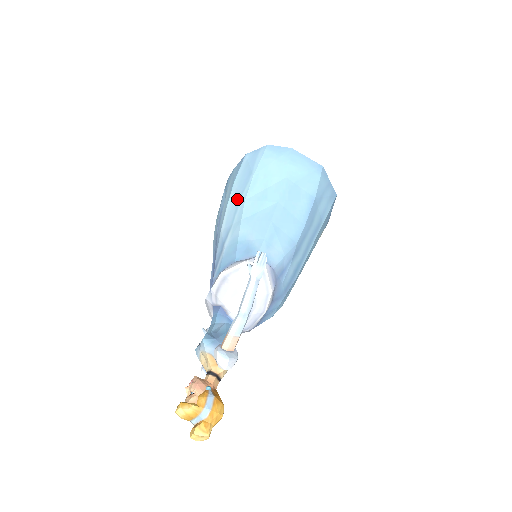
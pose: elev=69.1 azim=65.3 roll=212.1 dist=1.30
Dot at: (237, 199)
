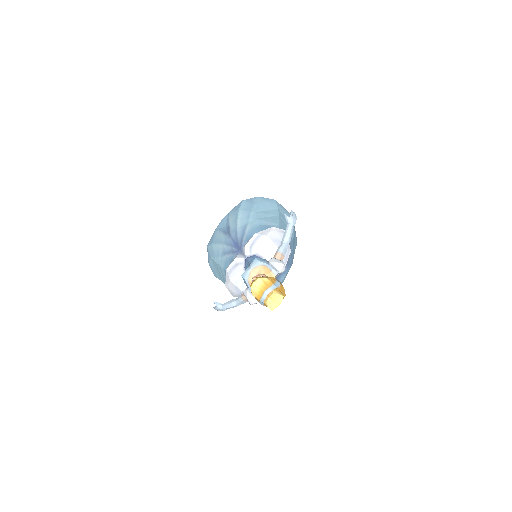
Dot at: (247, 214)
